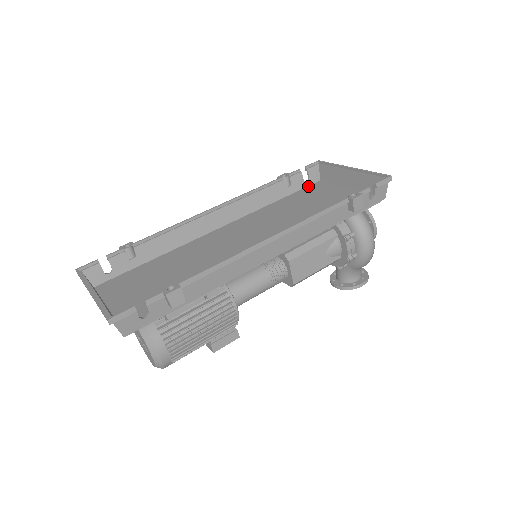
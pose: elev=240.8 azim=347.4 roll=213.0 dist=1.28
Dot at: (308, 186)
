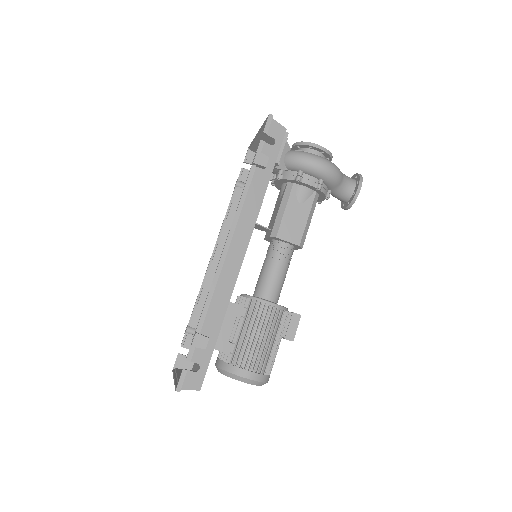
Dot at: occluded
